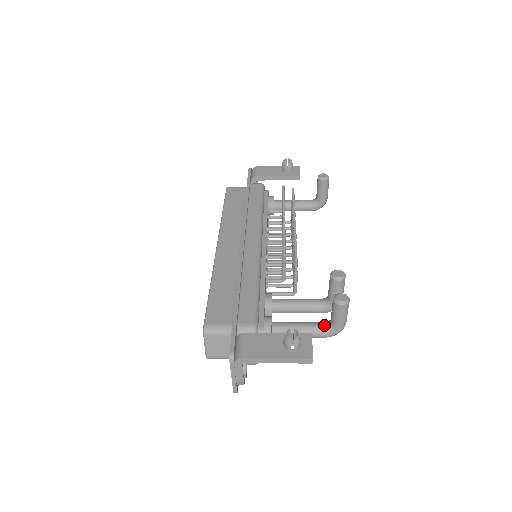
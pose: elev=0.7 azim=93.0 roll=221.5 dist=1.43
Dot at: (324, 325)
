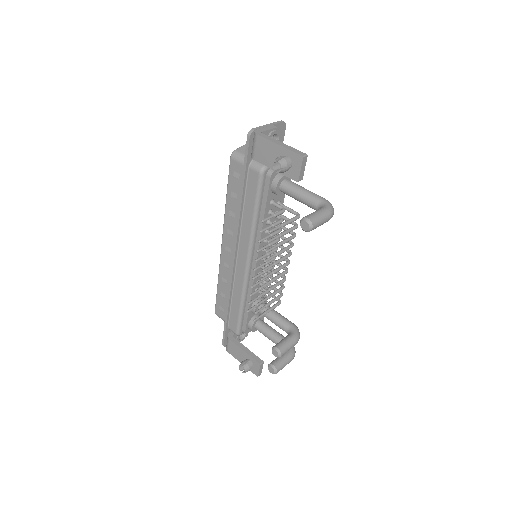
Dot at: occluded
